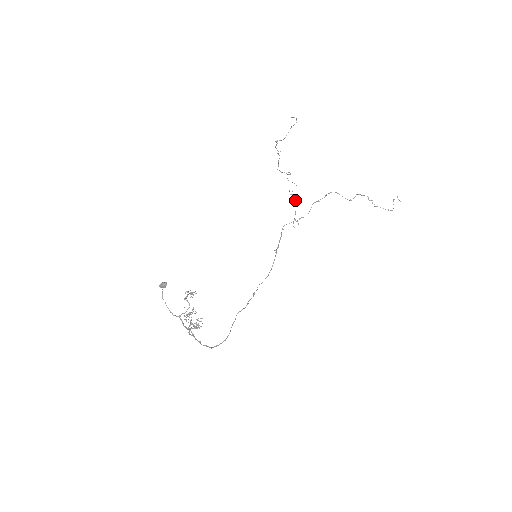
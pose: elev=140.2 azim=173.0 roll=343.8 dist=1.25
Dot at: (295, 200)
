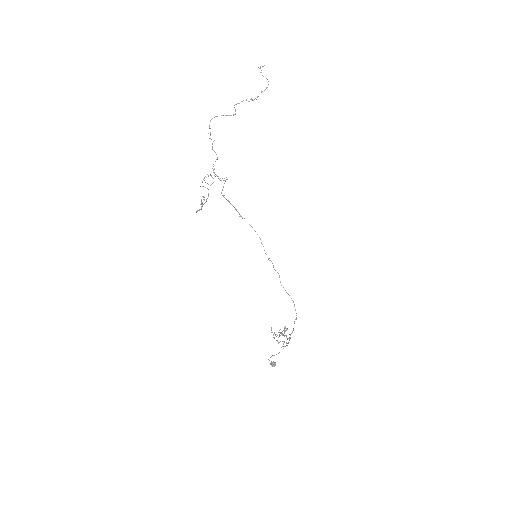
Dot at: occluded
